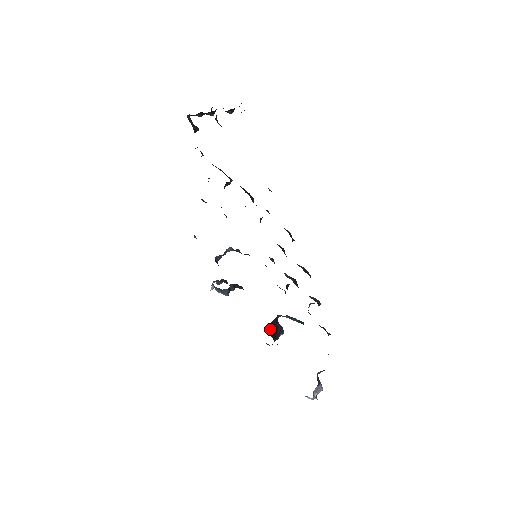
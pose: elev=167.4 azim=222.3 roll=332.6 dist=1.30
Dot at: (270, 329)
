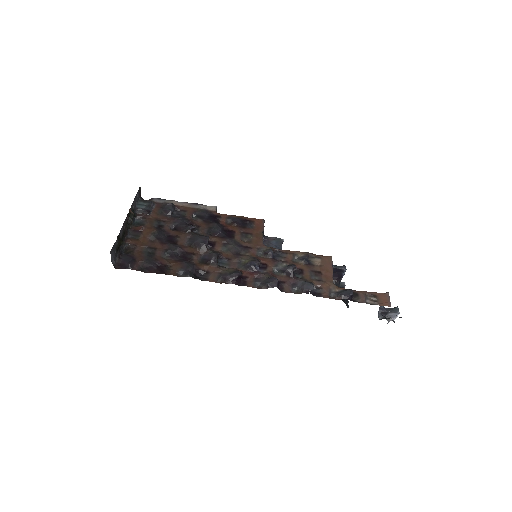
Dot at: occluded
